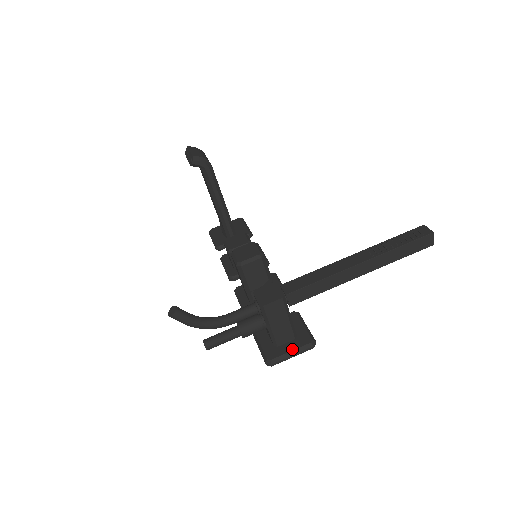
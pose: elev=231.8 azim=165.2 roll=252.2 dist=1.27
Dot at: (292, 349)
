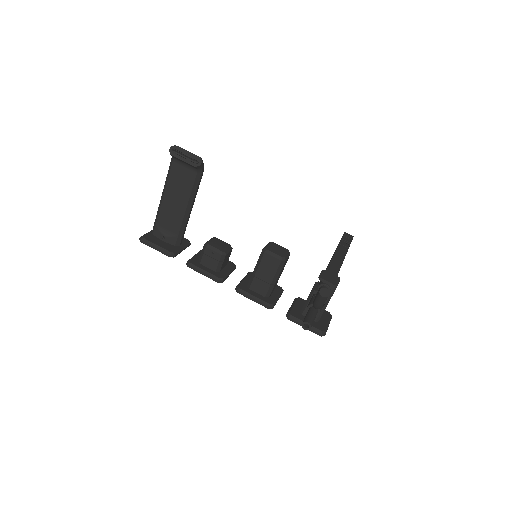
Dot at: (327, 321)
